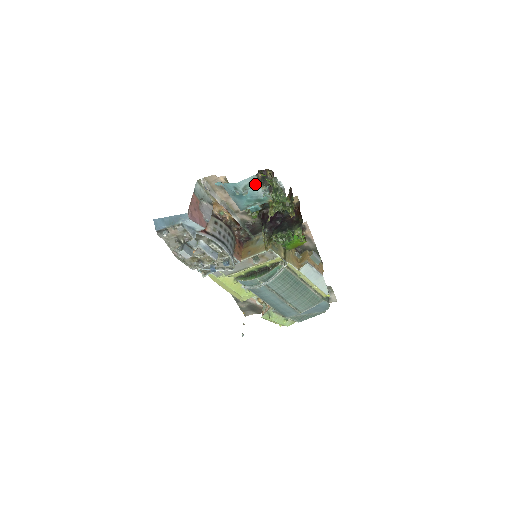
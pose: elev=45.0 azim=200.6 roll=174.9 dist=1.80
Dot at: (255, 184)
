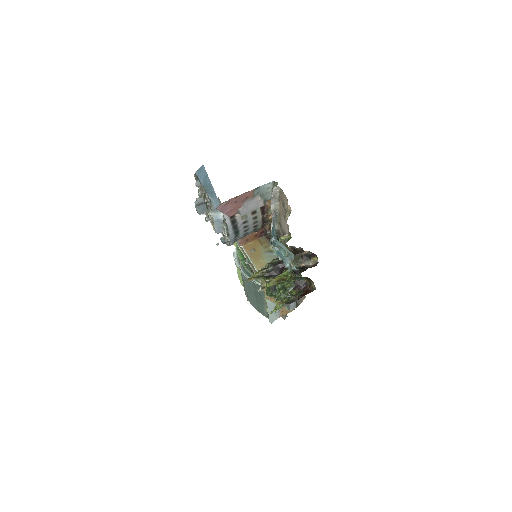
Dot at: (289, 256)
